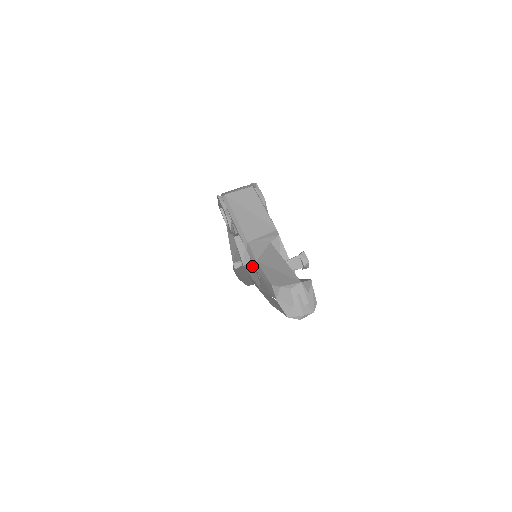
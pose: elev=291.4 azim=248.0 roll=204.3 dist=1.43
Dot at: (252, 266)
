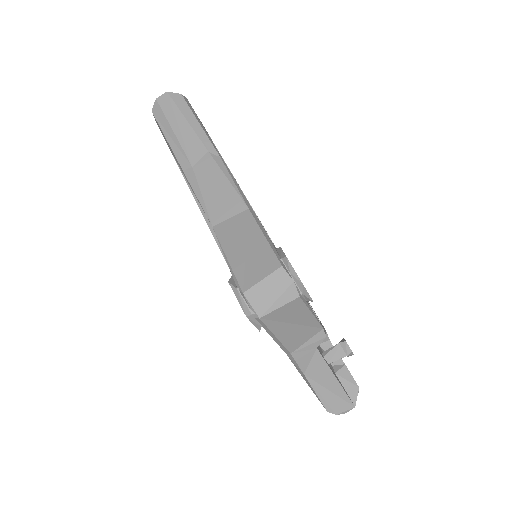
Dot at: occluded
